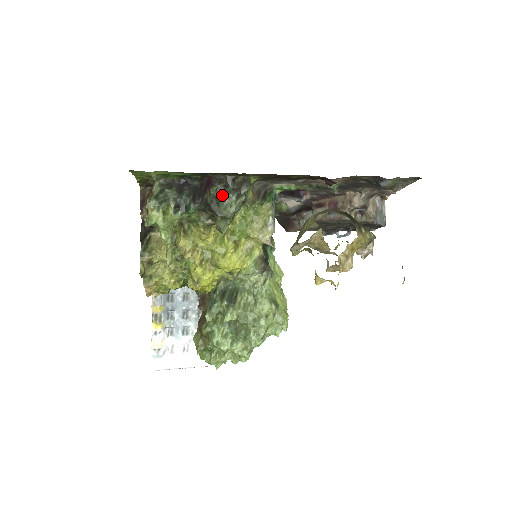
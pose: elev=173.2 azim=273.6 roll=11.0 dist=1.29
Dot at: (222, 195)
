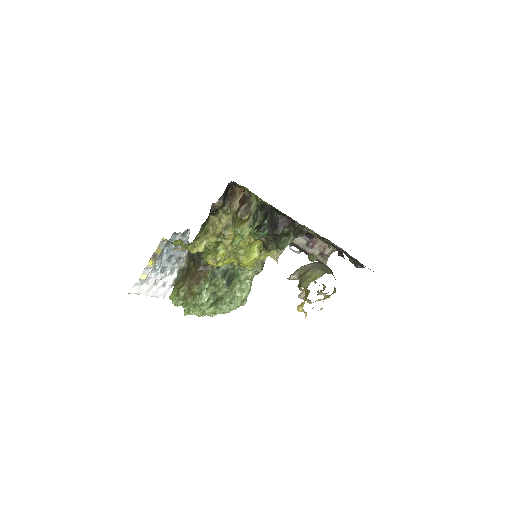
Dot at: (288, 235)
